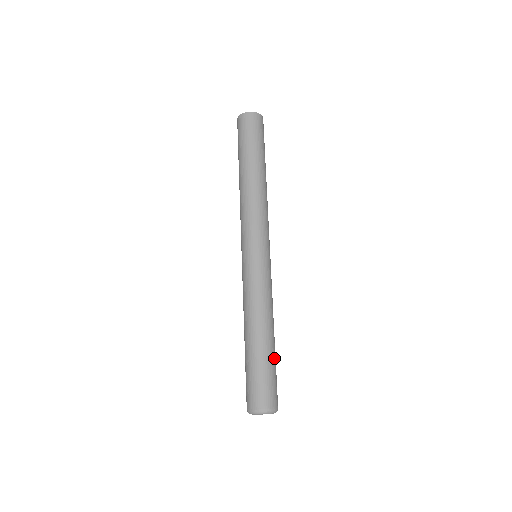
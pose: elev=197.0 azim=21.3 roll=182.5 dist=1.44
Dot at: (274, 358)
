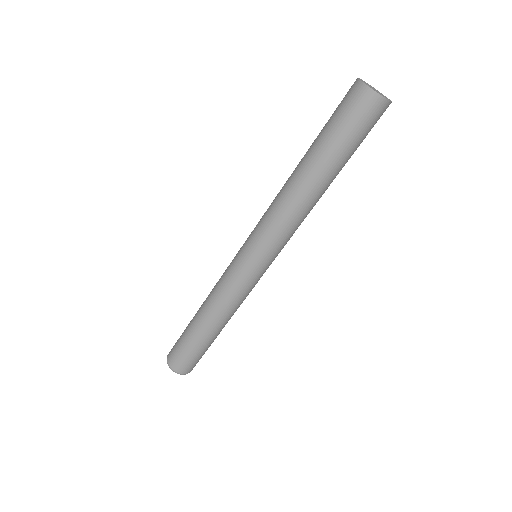
Dot at: (207, 345)
